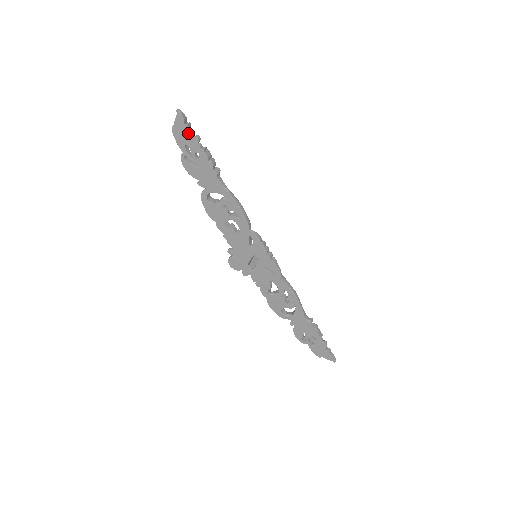
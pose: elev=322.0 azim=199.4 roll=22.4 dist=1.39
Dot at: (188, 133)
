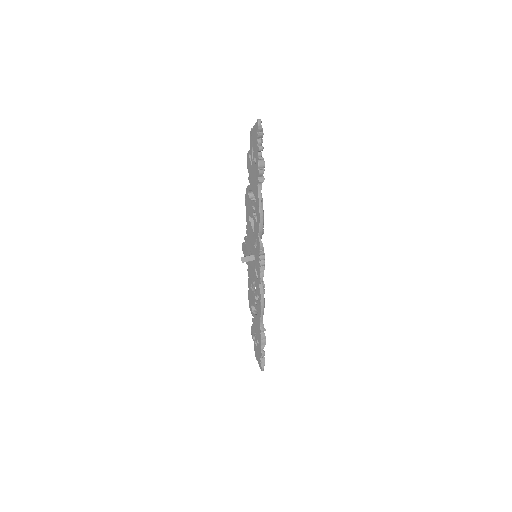
Dot at: (257, 140)
